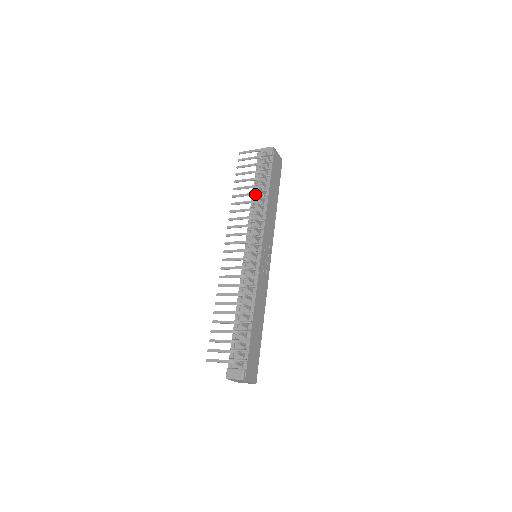
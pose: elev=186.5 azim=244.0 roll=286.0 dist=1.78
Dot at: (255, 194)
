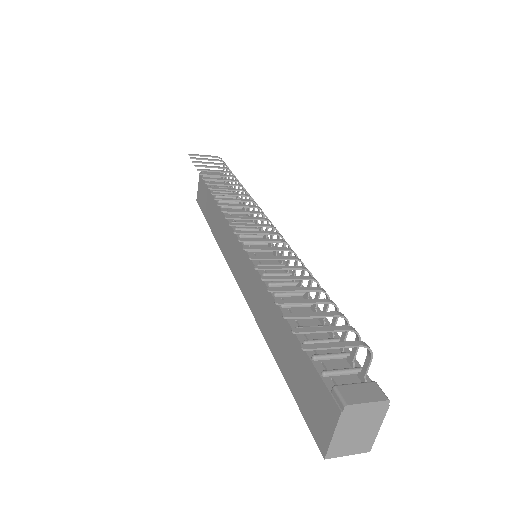
Dot at: occluded
